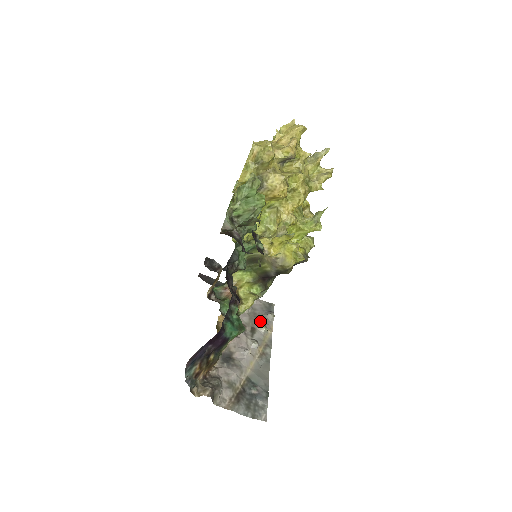
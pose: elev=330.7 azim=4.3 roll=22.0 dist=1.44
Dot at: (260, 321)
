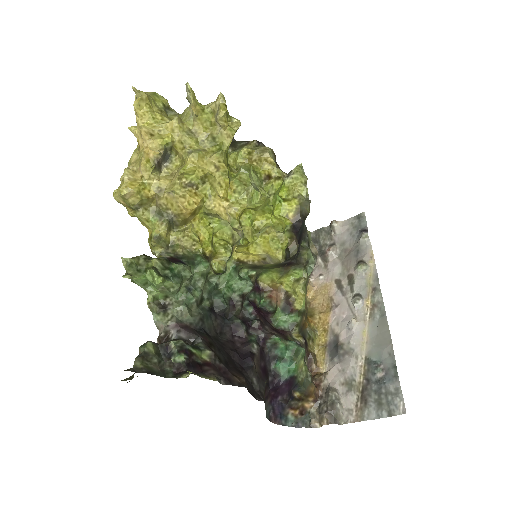
Dot at: (354, 257)
